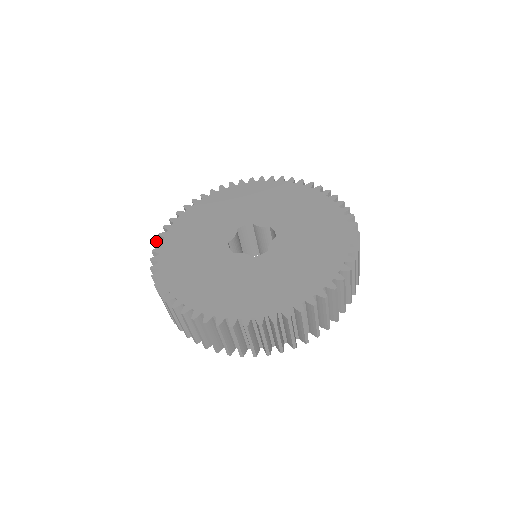
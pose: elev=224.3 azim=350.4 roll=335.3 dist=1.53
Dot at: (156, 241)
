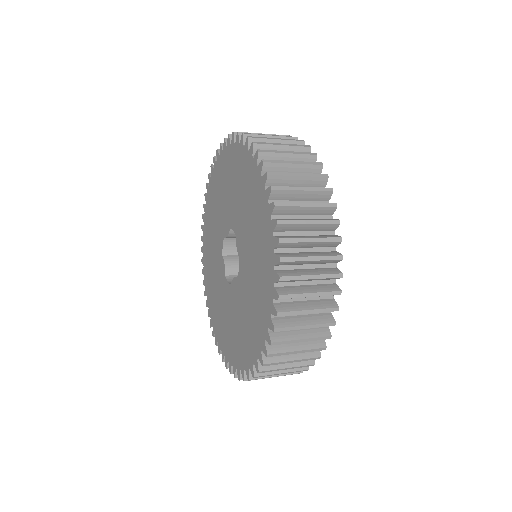
Dot at: (208, 174)
